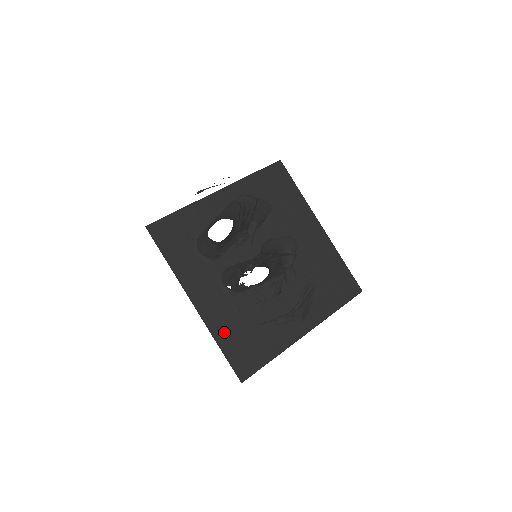
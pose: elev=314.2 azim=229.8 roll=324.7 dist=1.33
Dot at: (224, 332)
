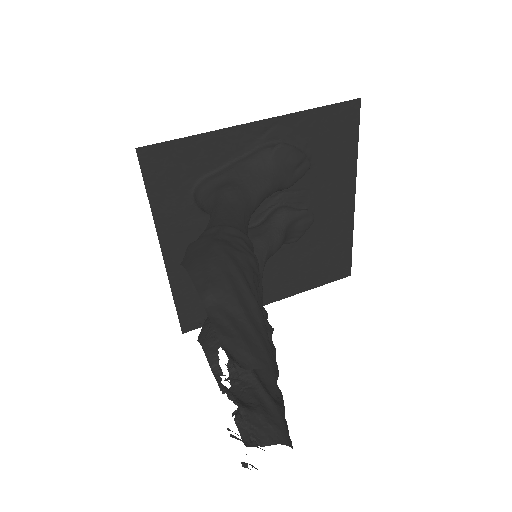
Dot at: (185, 287)
